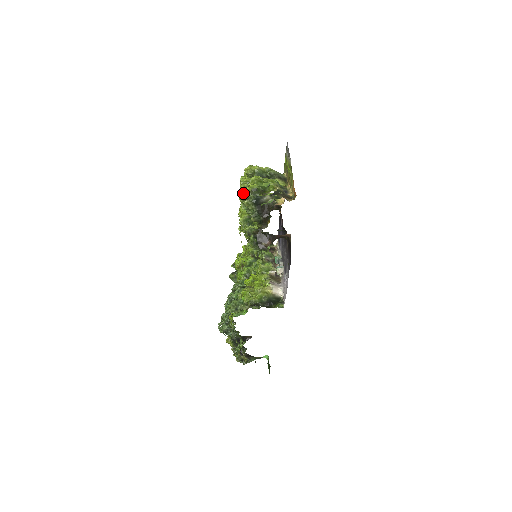
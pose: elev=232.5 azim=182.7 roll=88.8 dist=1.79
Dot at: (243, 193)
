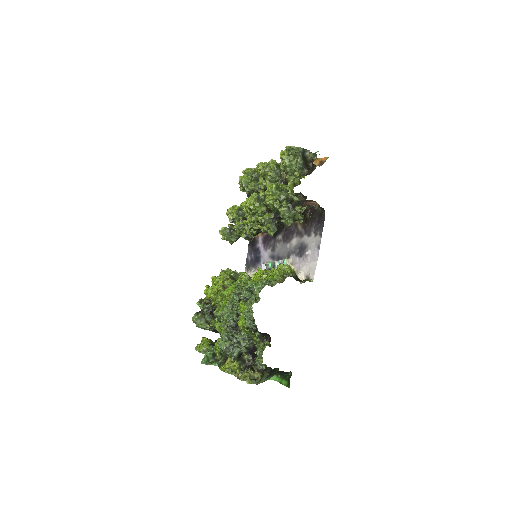
Dot at: (289, 148)
